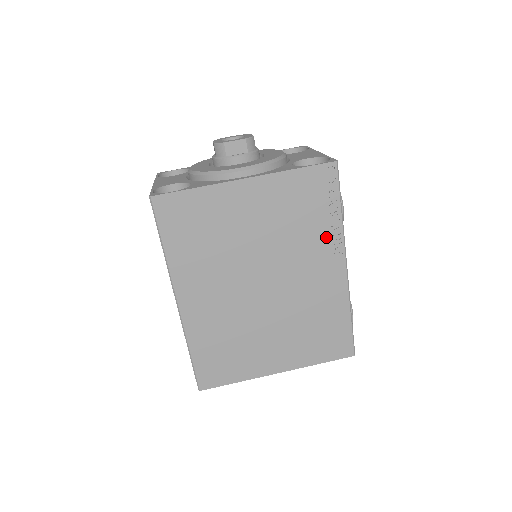
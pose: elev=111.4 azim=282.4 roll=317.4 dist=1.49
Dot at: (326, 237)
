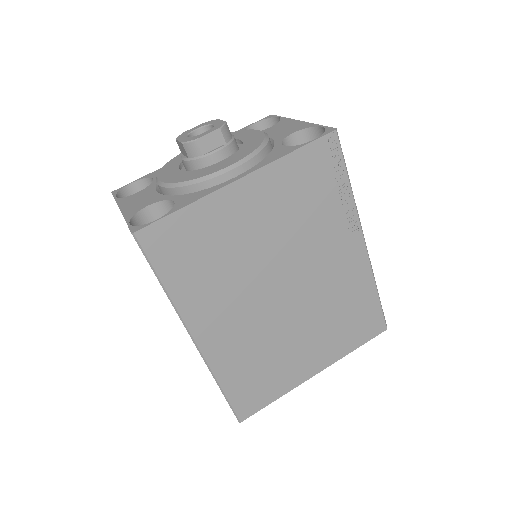
Dot at: (339, 218)
